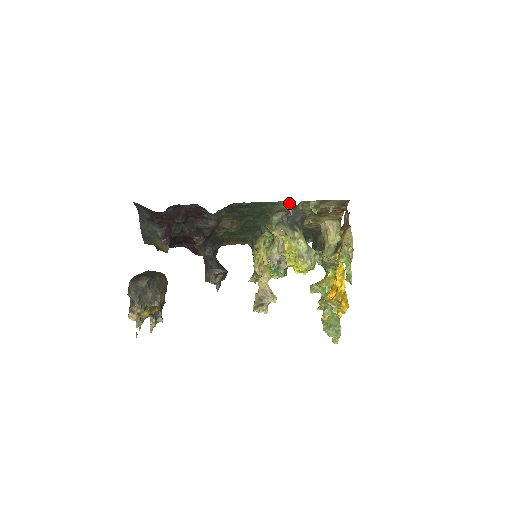
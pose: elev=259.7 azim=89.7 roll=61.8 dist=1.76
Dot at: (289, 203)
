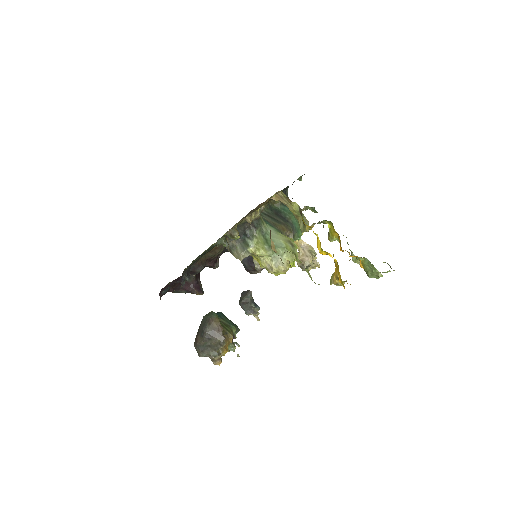
Dot at: occluded
